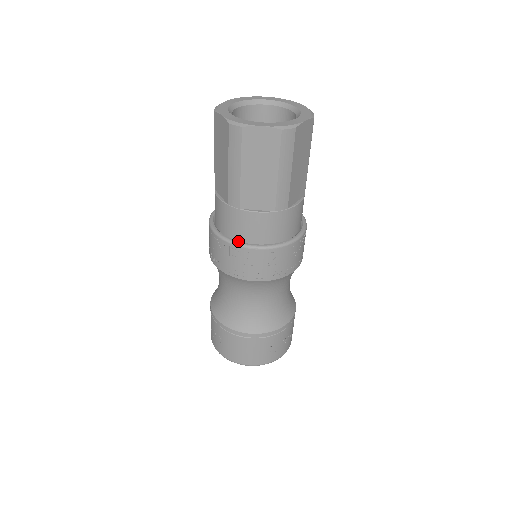
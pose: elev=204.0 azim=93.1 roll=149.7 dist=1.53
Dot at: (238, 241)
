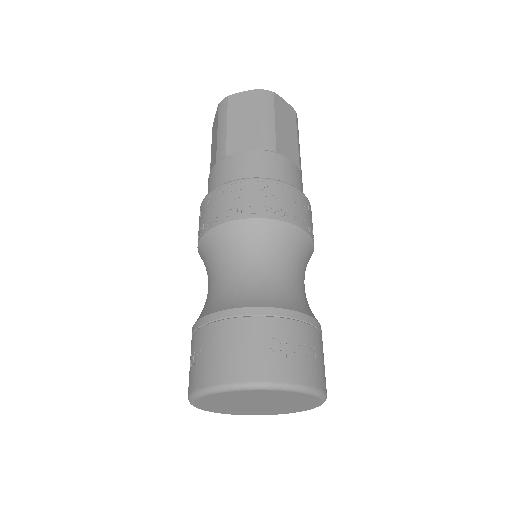
Dot at: occluded
